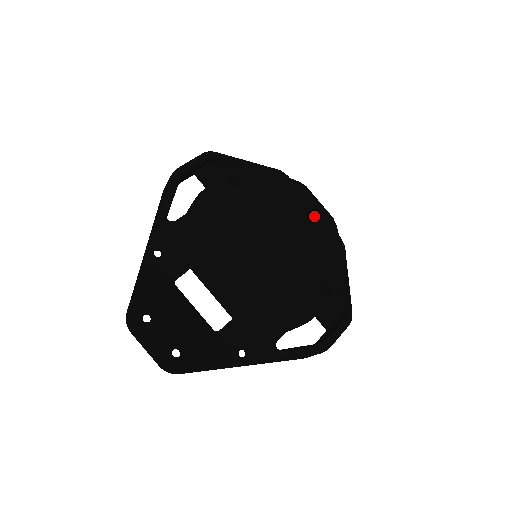
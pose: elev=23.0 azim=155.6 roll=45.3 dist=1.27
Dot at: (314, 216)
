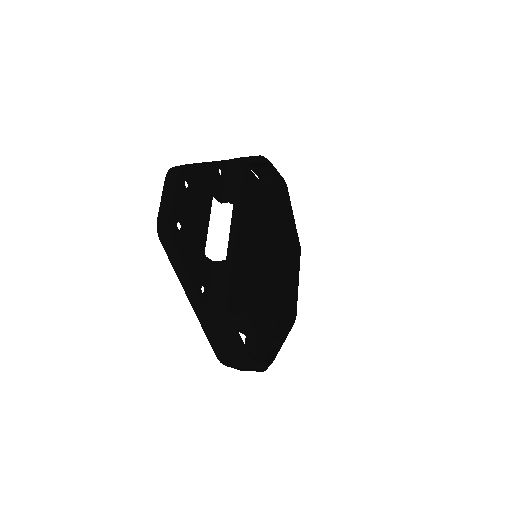
Dot at: (296, 285)
